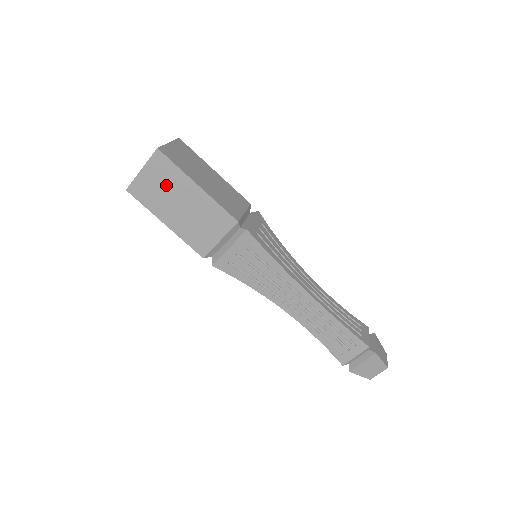
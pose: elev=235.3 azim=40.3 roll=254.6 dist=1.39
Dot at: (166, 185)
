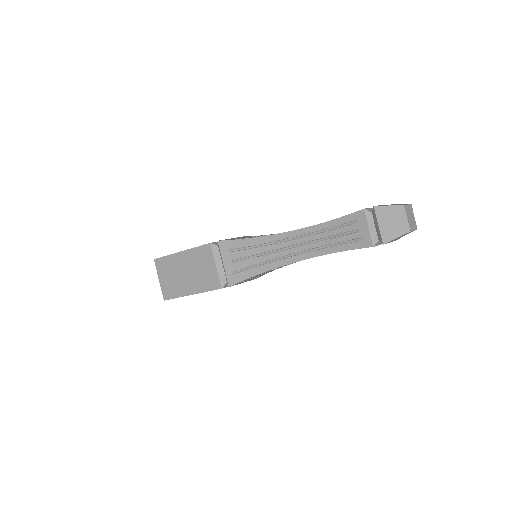
Dot at: (172, 272)
